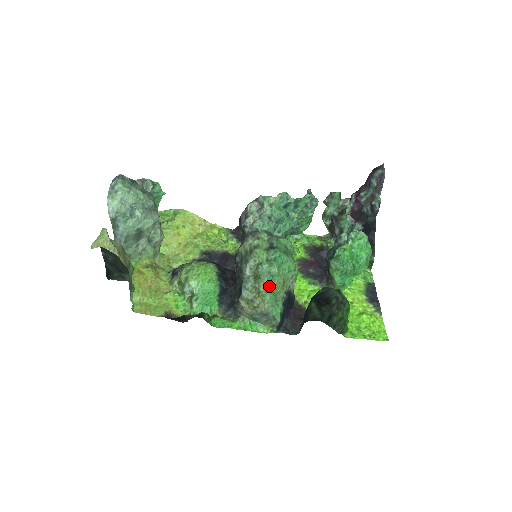
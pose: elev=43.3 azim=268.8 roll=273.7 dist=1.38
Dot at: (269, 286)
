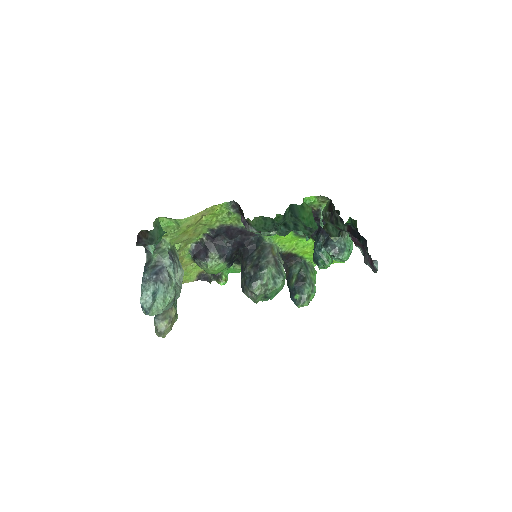
Dot at: occluded
